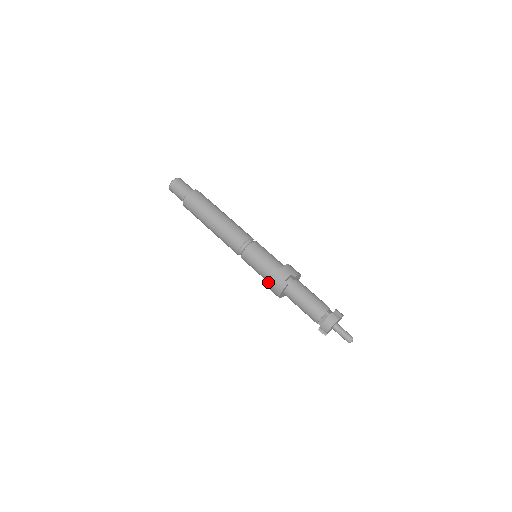
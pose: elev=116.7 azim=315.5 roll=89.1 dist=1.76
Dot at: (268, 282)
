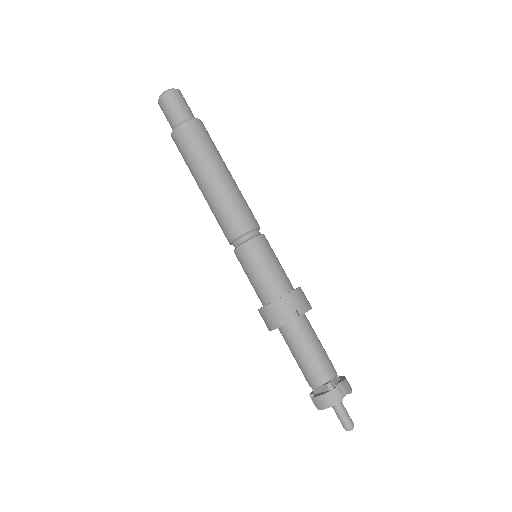
Dot at: (261, 302)
